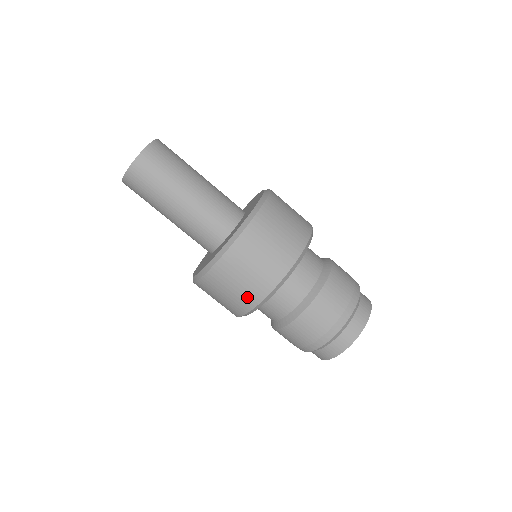
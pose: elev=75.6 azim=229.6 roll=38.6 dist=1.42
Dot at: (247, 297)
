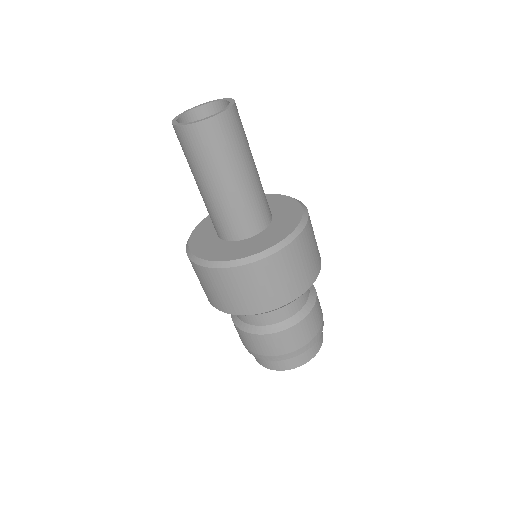
Dot at: (213, 300)
